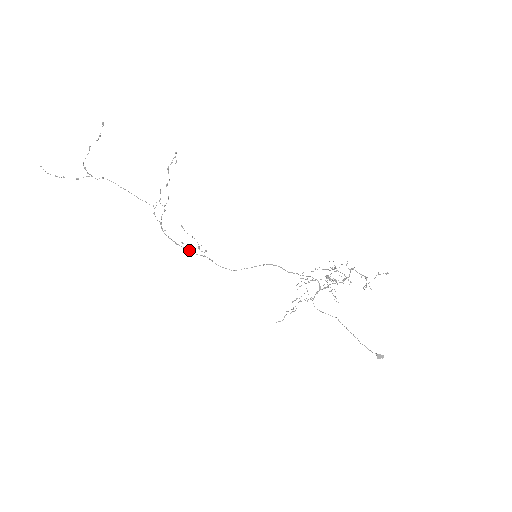
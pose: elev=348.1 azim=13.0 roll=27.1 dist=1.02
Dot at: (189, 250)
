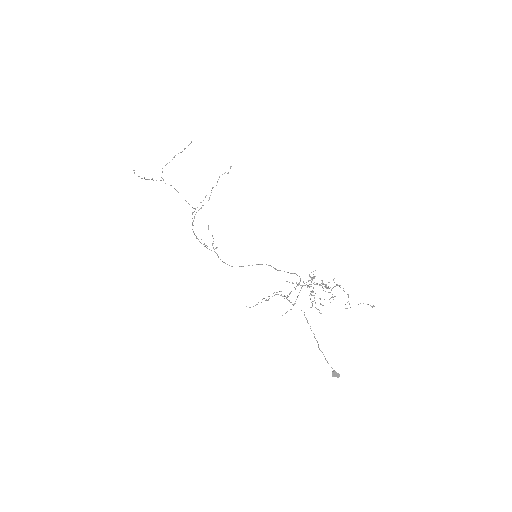
Dot at: occluded
